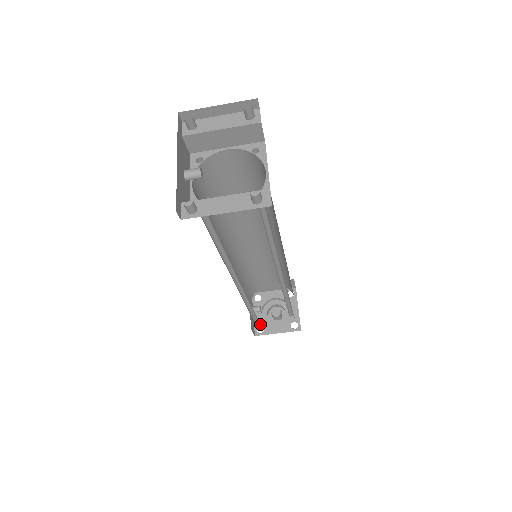
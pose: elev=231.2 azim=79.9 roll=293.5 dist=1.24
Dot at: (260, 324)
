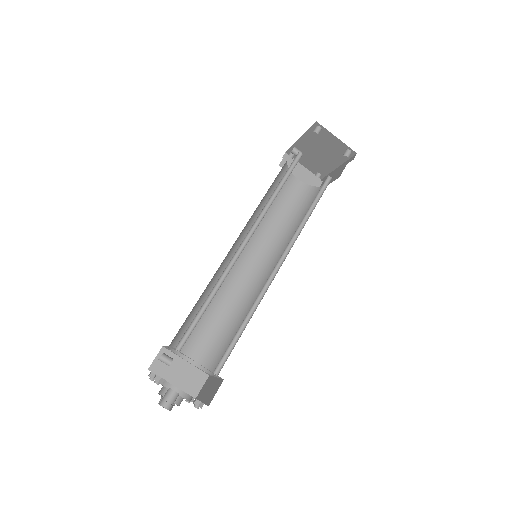
Dot at: occluded
